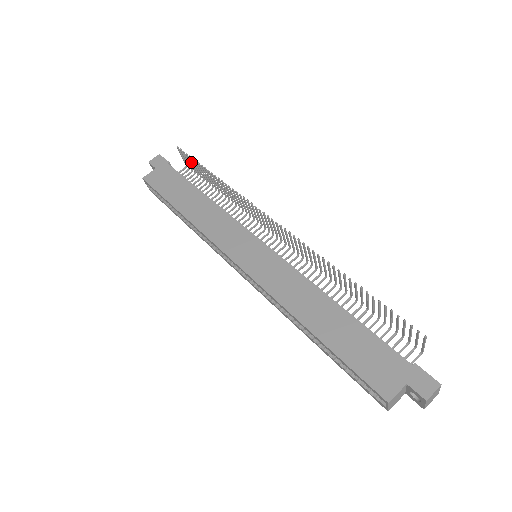
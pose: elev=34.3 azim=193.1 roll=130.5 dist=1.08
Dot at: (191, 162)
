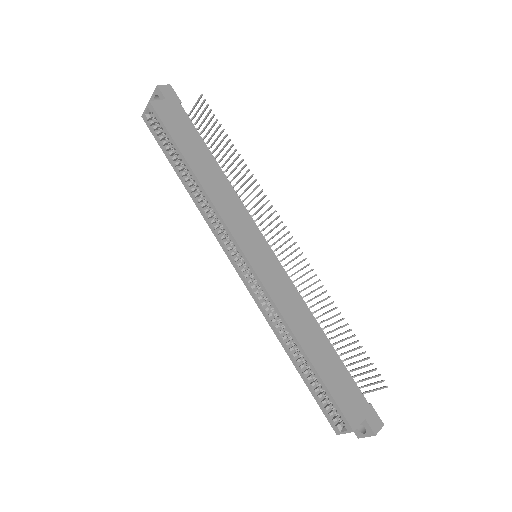
Dot at: occluded
